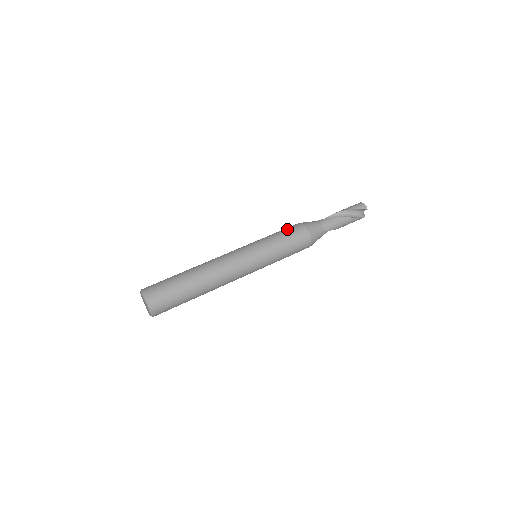
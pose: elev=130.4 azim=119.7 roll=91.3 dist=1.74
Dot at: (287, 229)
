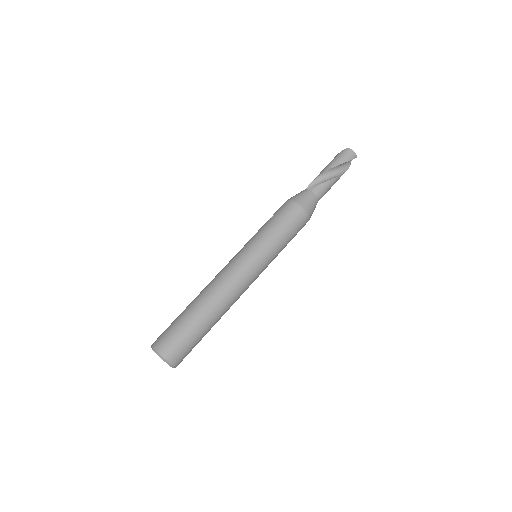
Dot at: (284, 217)
